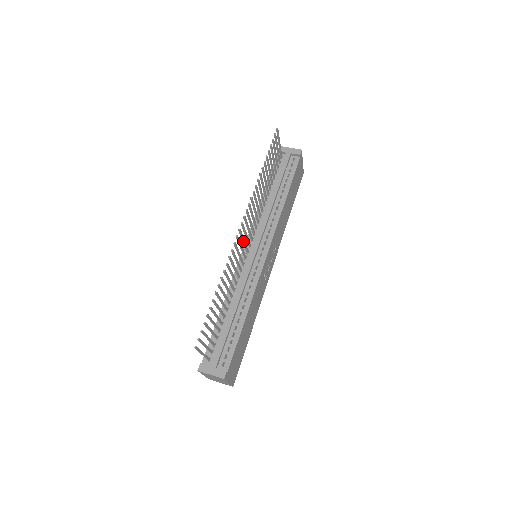
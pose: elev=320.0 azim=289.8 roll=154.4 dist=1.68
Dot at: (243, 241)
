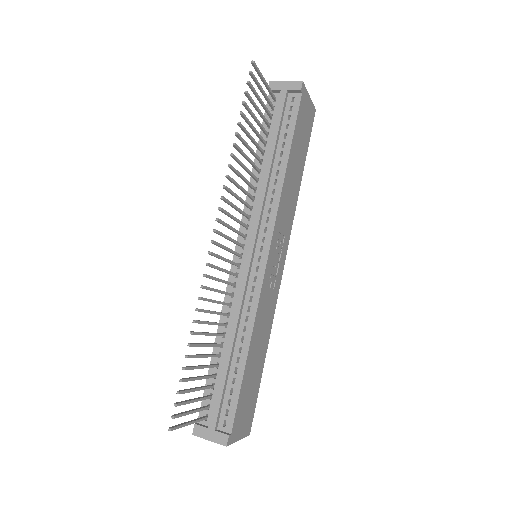
Dot at: (226, 250)
